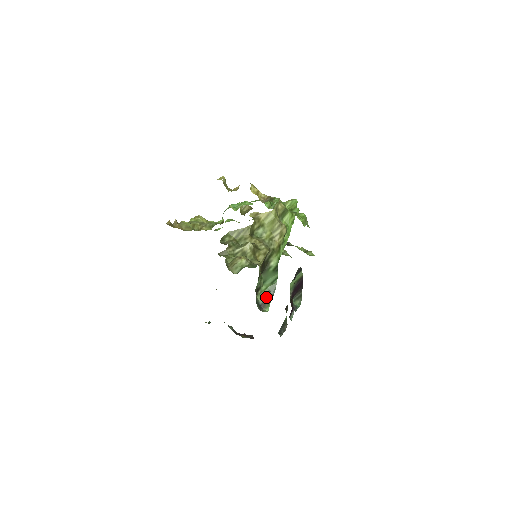
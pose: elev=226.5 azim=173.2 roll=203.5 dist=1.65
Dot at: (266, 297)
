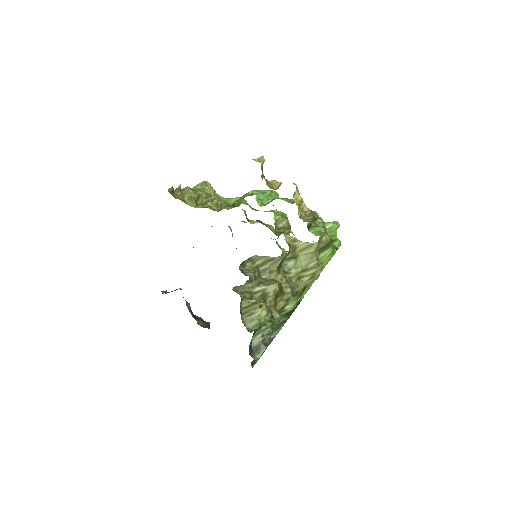
Dot at: (262, 340)
